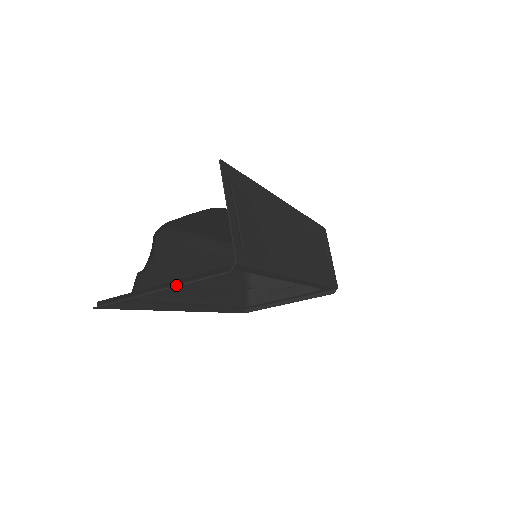
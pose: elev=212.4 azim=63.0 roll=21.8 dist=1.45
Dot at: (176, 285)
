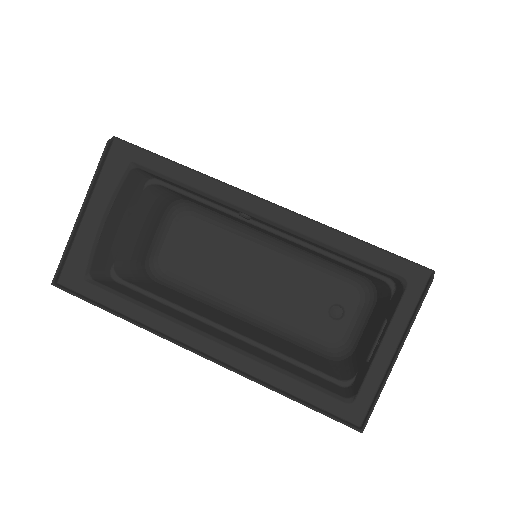
Dot at: (87, 193)
